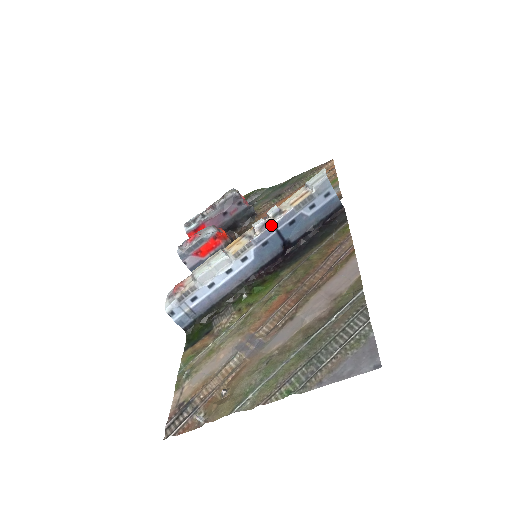
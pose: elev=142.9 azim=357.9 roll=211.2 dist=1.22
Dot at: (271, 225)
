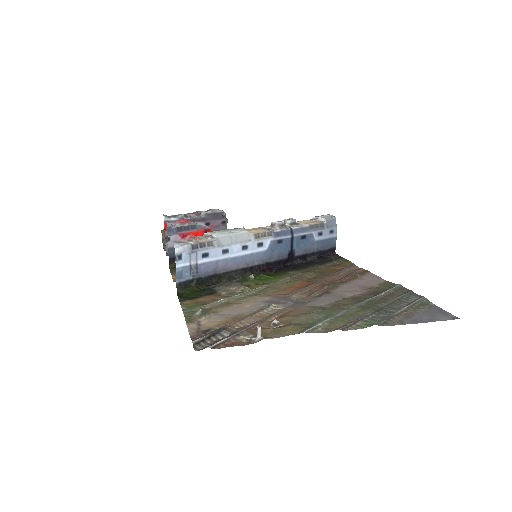
Dot at: (290, 228)
